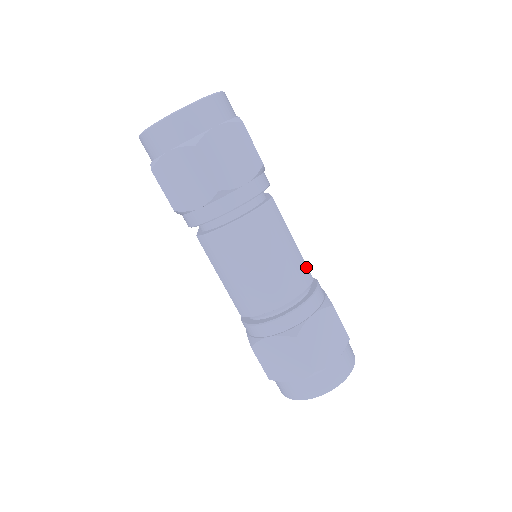
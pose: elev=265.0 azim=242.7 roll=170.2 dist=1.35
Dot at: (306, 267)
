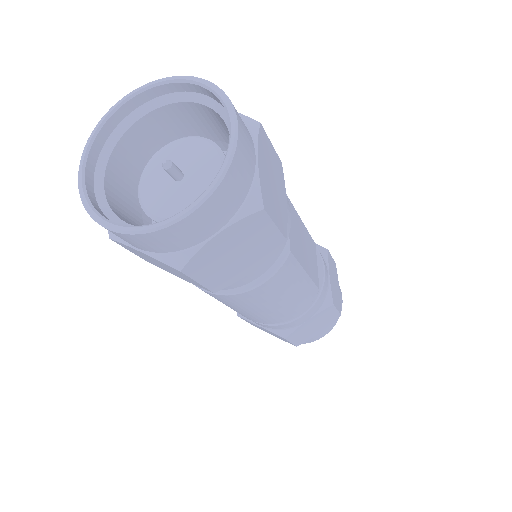
Dot at: (314, 286)
